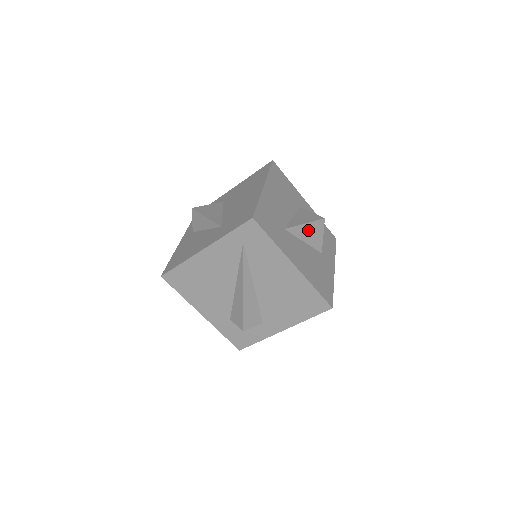
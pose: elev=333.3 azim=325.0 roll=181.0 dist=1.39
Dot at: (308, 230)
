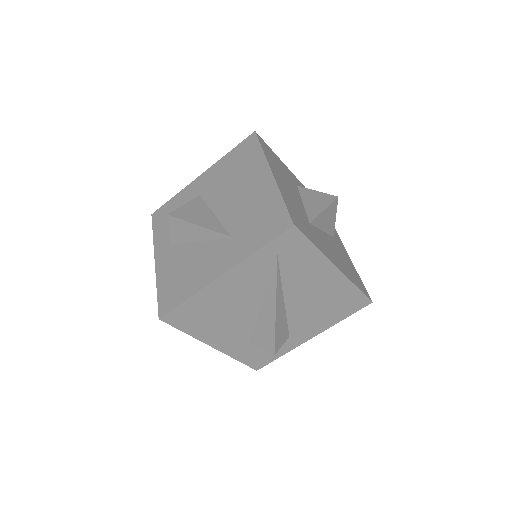
Dot at: (326, 216)
